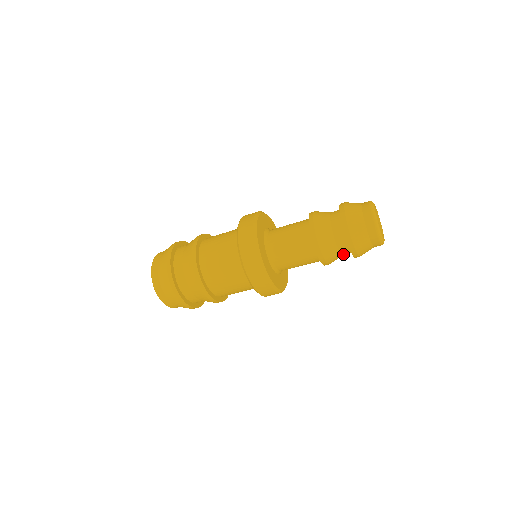
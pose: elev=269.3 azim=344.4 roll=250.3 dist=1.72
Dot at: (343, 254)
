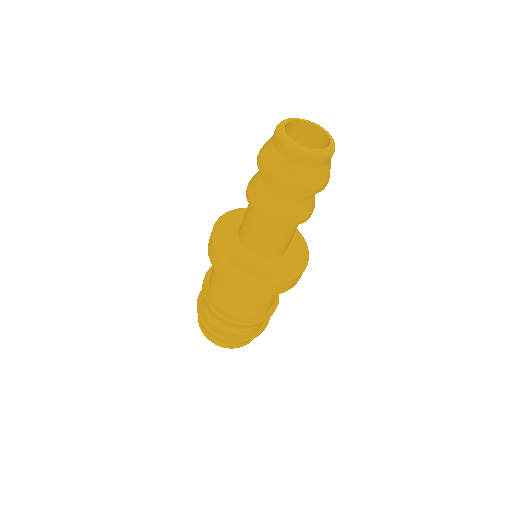
Dot at: (297, 199)
